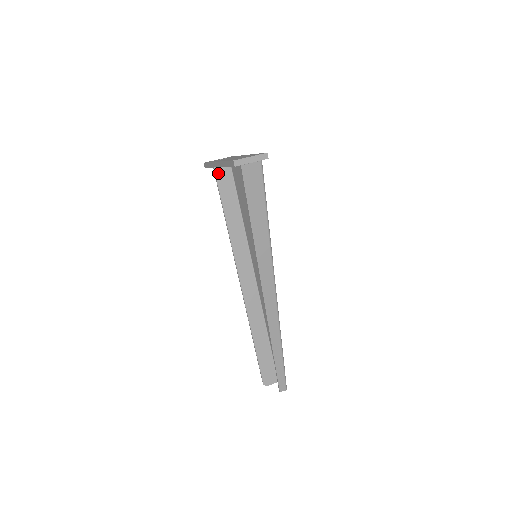
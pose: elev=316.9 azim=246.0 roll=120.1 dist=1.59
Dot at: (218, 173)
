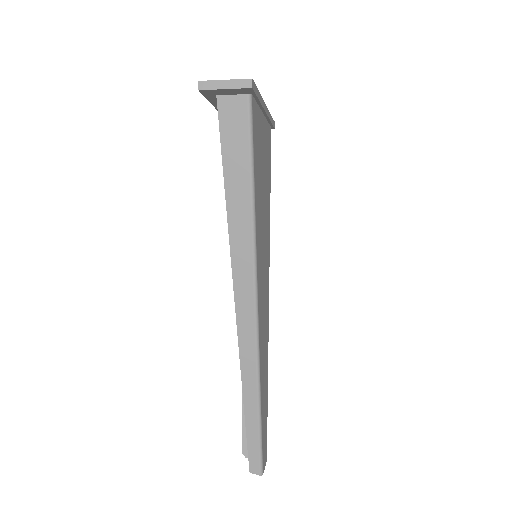
Dot at: occluded
